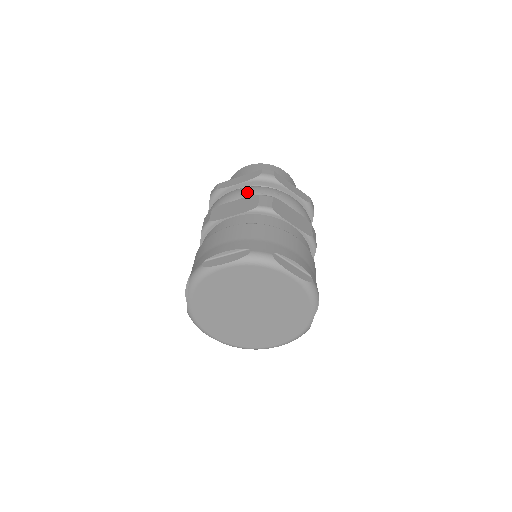
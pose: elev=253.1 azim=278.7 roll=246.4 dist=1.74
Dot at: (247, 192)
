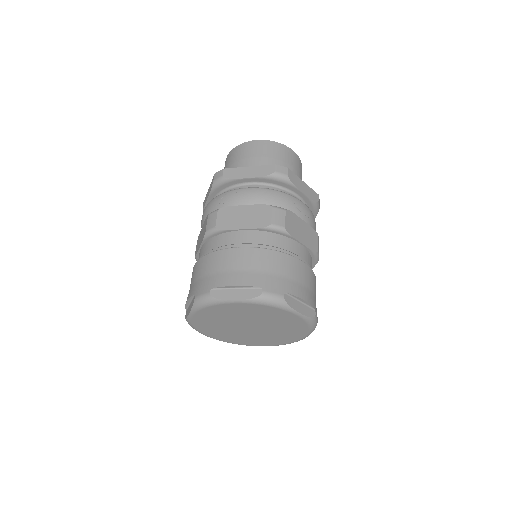
Dot at: (206, 212)
